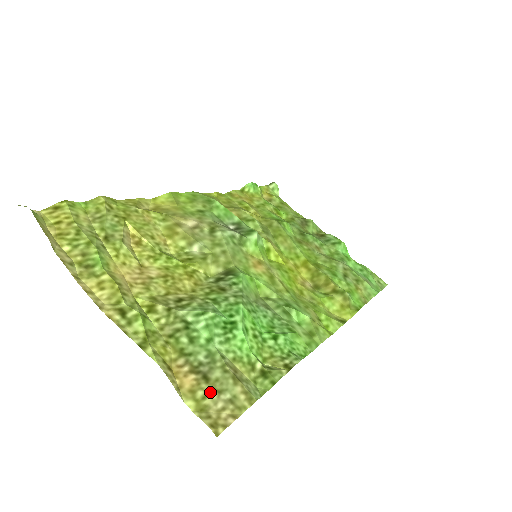
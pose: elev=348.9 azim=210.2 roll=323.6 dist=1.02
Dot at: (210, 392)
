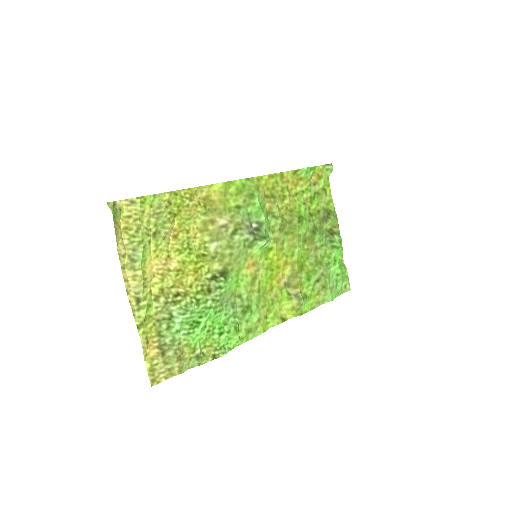
Dot at: (161, 362)
